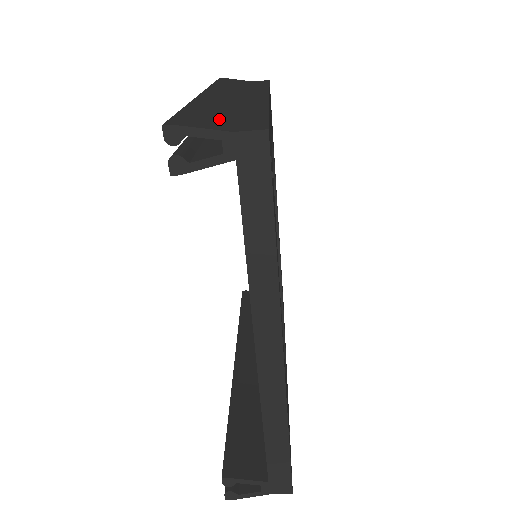
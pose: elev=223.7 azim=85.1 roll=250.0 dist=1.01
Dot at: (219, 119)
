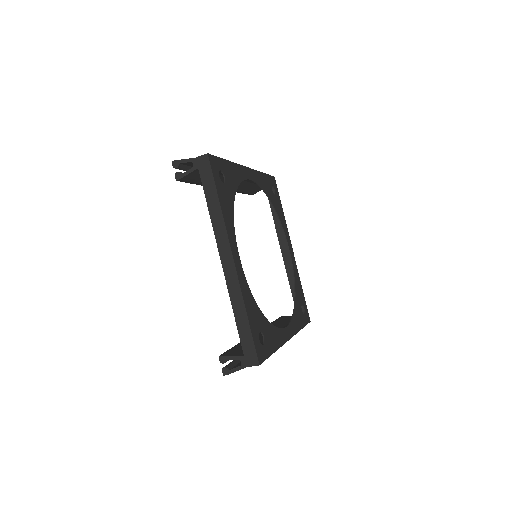
Dot at: occluded
